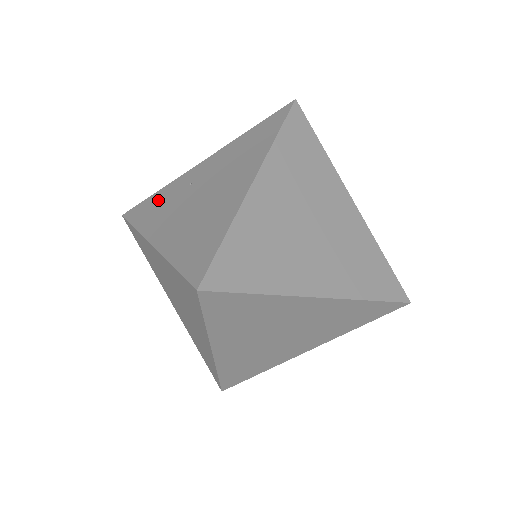
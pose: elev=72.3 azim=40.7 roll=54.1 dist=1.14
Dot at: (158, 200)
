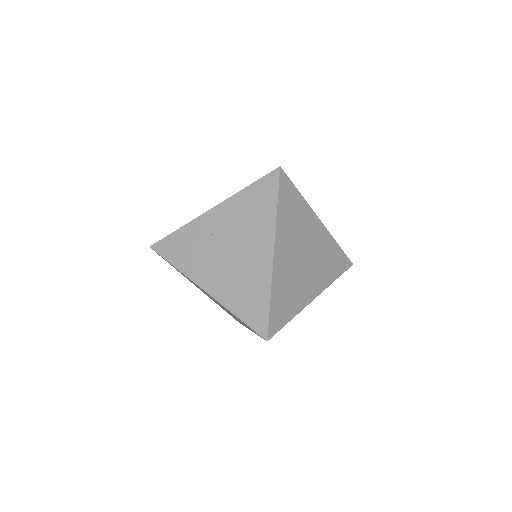
Dot at: (184, 242)
